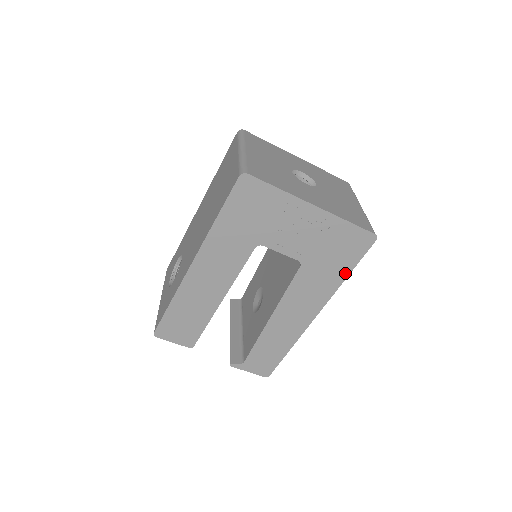
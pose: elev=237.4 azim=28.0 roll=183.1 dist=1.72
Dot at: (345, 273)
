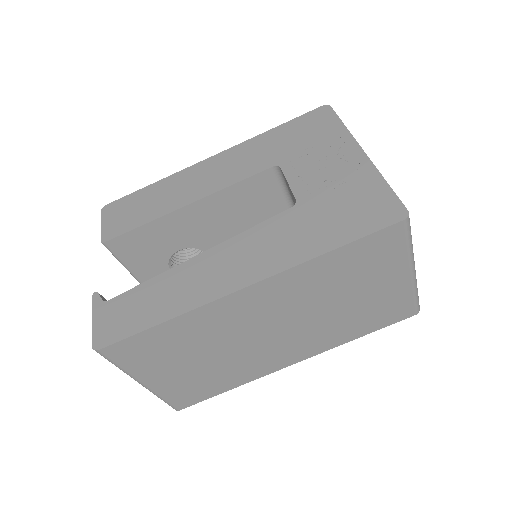
Dot at: (332, 244)
